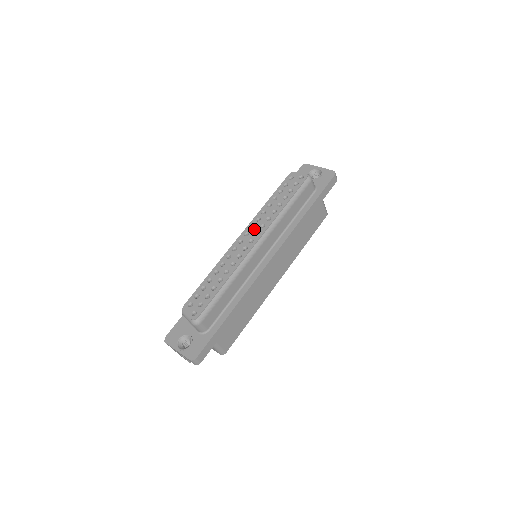
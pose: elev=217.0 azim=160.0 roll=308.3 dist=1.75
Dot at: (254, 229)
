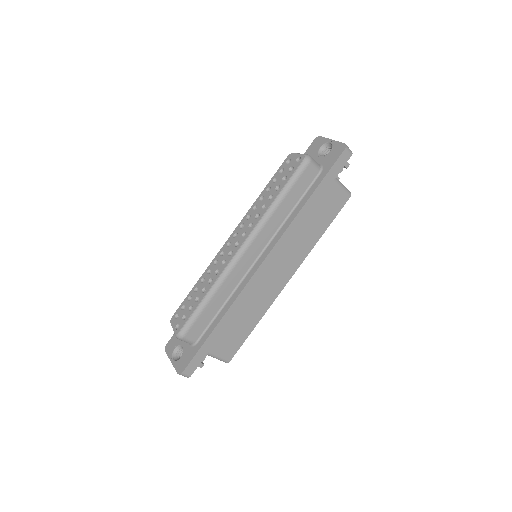
Dot at: (242, 229)
